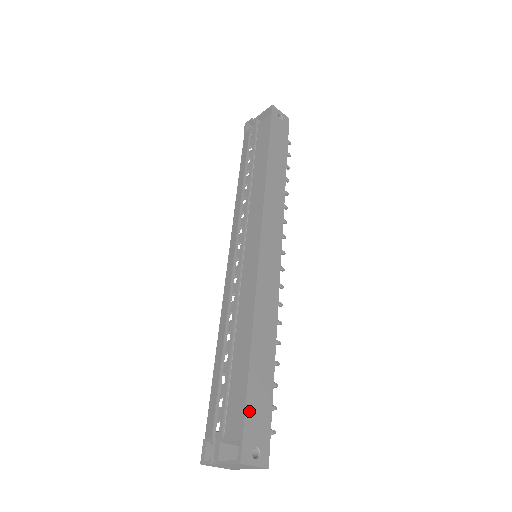
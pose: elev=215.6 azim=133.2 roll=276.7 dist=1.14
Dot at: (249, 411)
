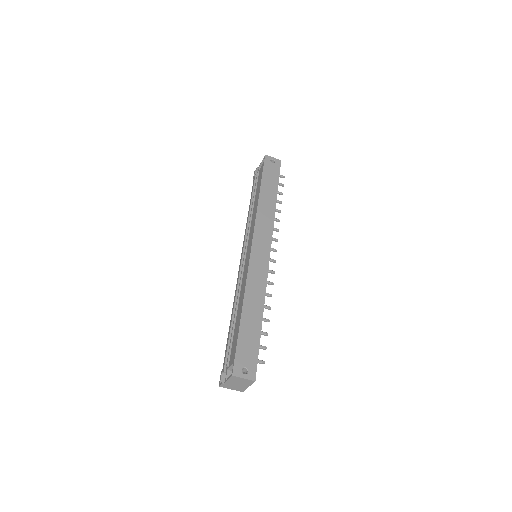
Dot at: (240, 346)
